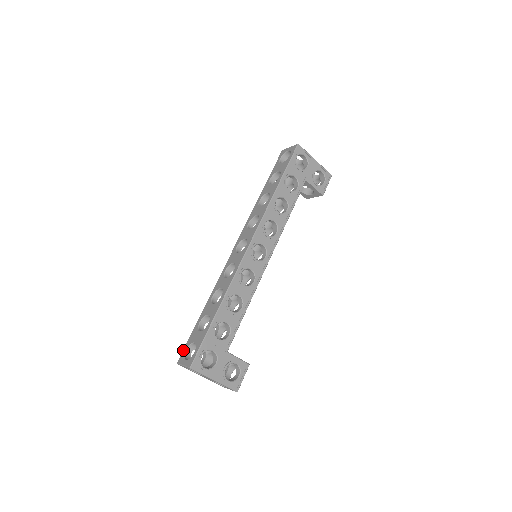
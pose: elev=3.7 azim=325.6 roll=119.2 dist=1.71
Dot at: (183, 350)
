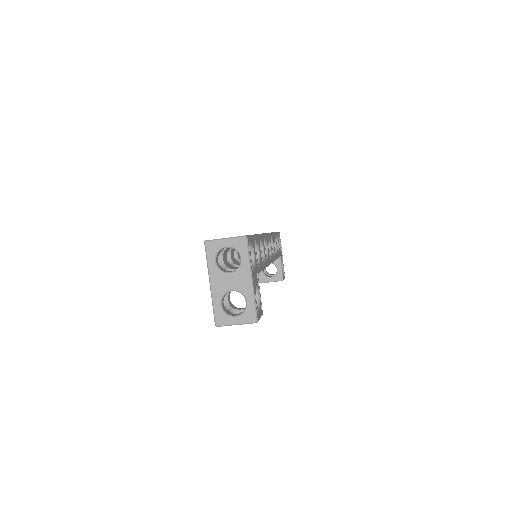
Dot at: occluded
